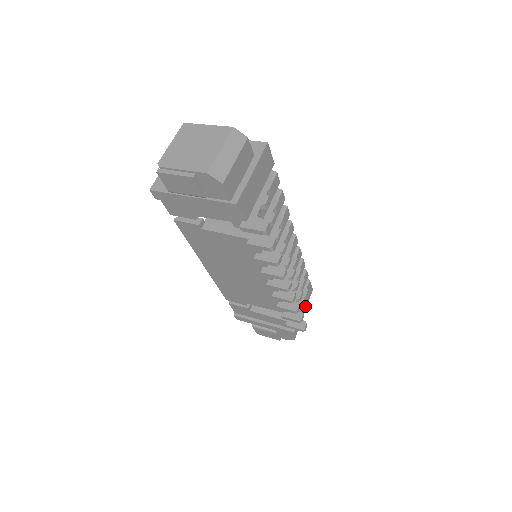
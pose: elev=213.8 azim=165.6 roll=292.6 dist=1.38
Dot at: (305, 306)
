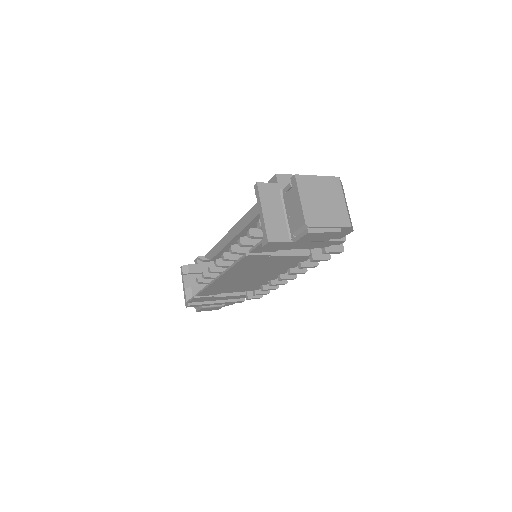
Dot at: occluded
